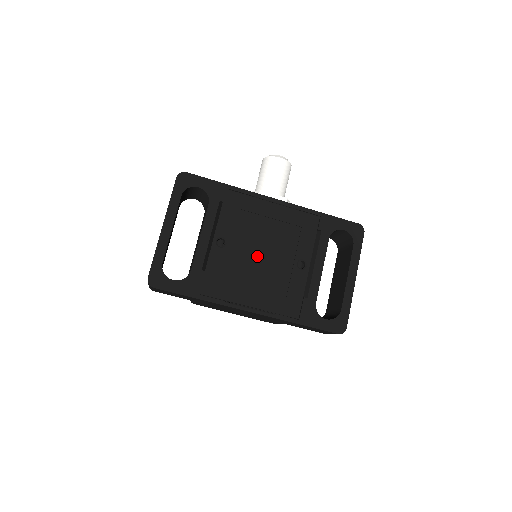
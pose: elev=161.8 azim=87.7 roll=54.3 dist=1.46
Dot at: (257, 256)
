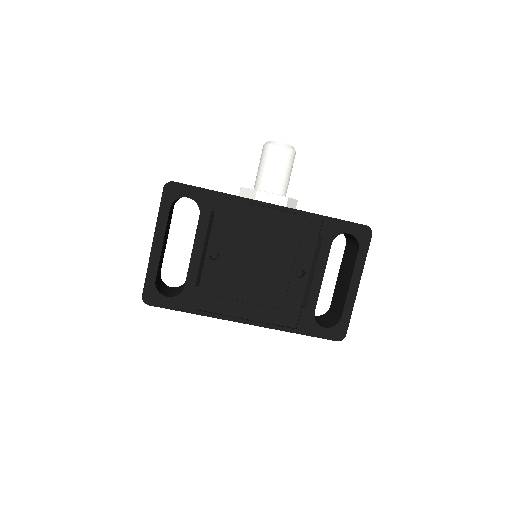
Dot at: (253, 267)
